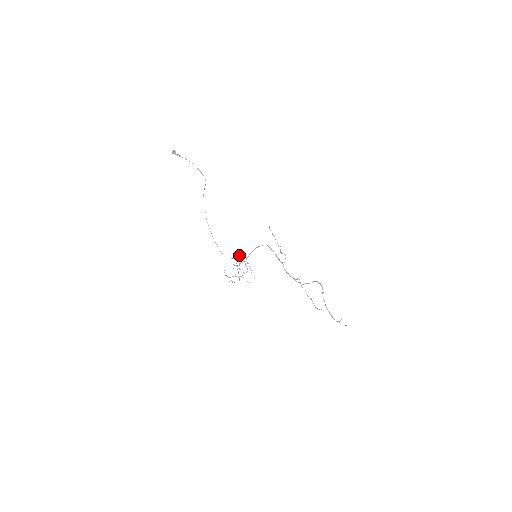
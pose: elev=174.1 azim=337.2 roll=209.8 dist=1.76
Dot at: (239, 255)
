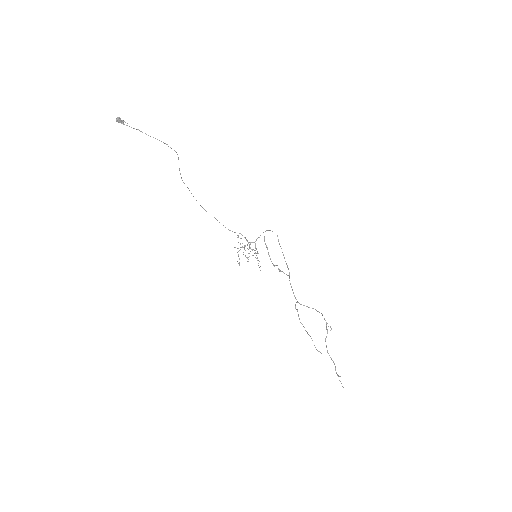
Dot at: occluded
